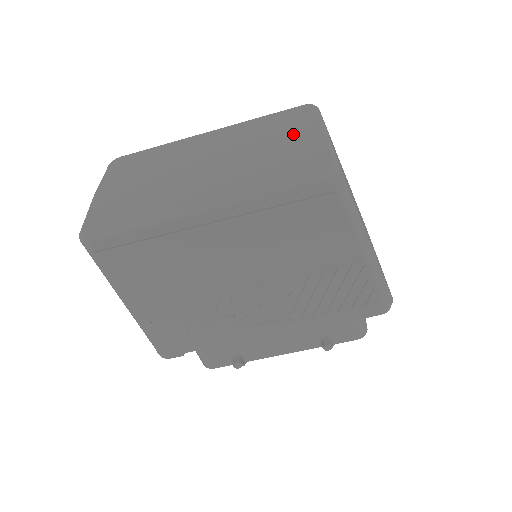
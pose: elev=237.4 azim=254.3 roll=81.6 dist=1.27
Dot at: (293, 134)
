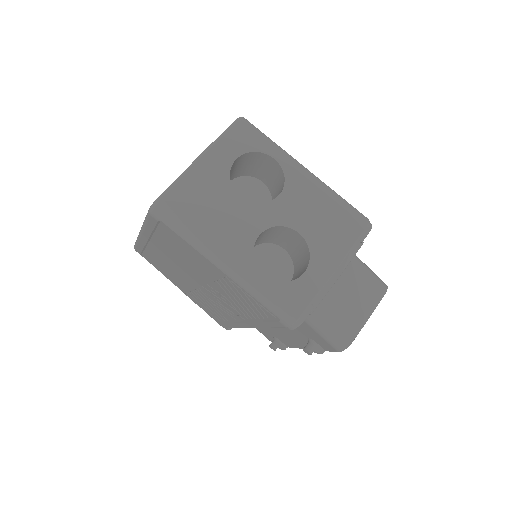
Dot at: occluded
